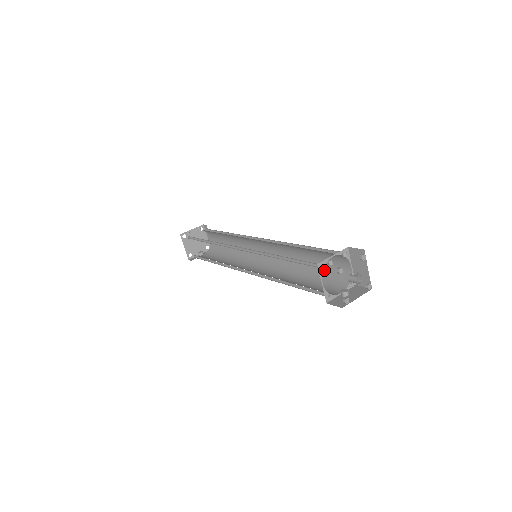
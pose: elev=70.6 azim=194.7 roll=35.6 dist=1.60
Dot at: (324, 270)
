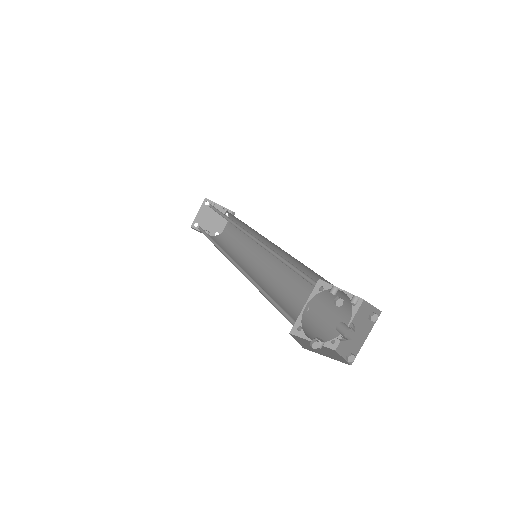
Dot at: (313, 312)
